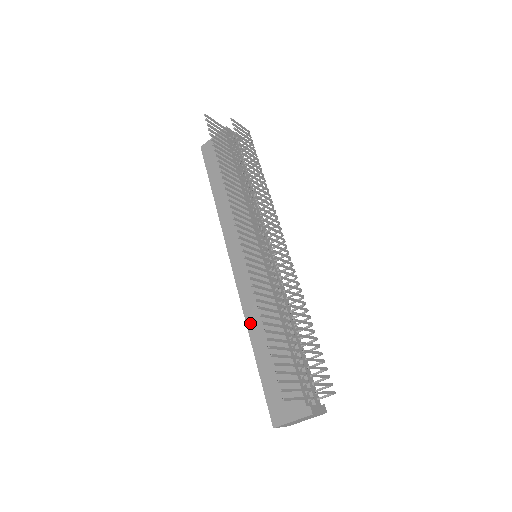
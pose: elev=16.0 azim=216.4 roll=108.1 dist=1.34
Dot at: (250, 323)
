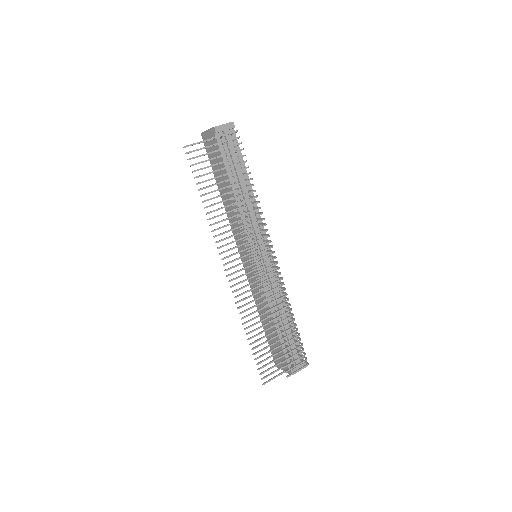
Dot at: occluded
